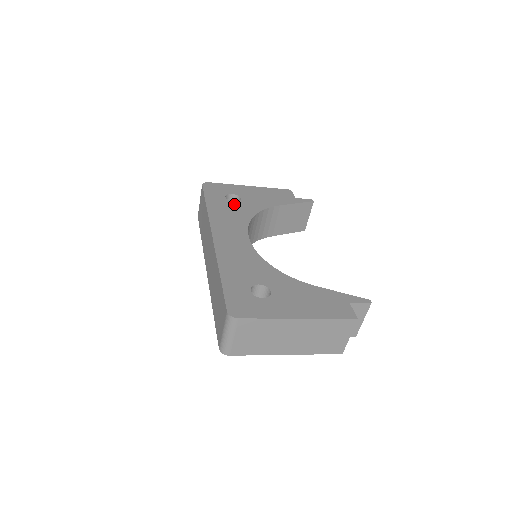
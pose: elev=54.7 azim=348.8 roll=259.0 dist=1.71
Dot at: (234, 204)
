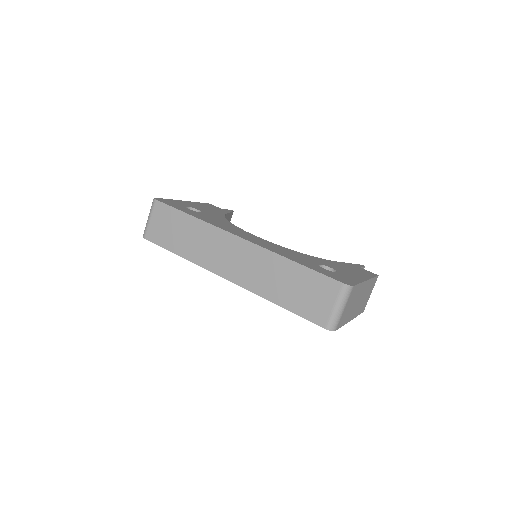
Dot at: (204, 214)
